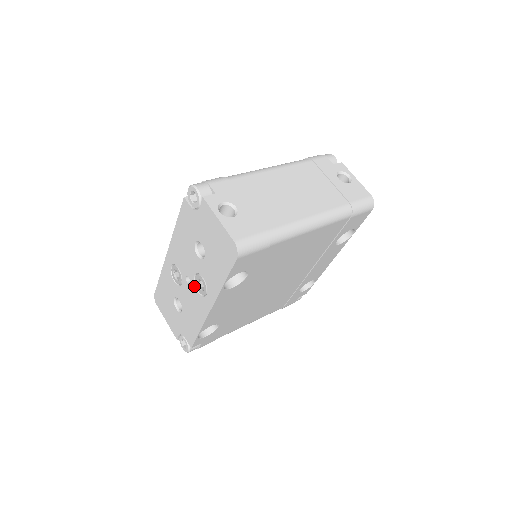
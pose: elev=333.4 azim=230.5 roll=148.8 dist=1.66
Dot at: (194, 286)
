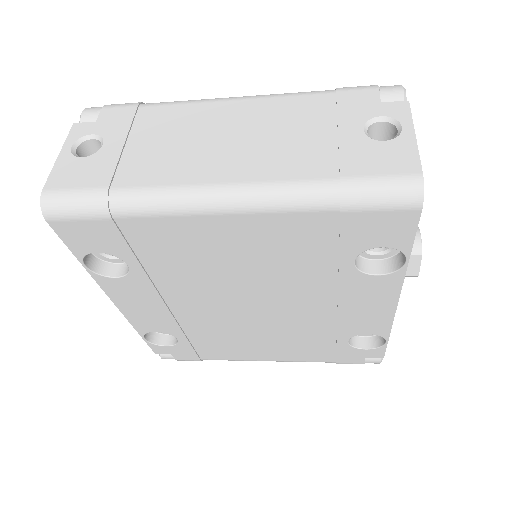
Dot at: occluded
